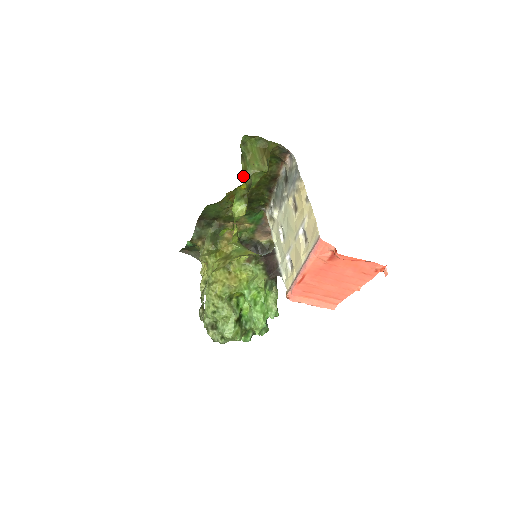
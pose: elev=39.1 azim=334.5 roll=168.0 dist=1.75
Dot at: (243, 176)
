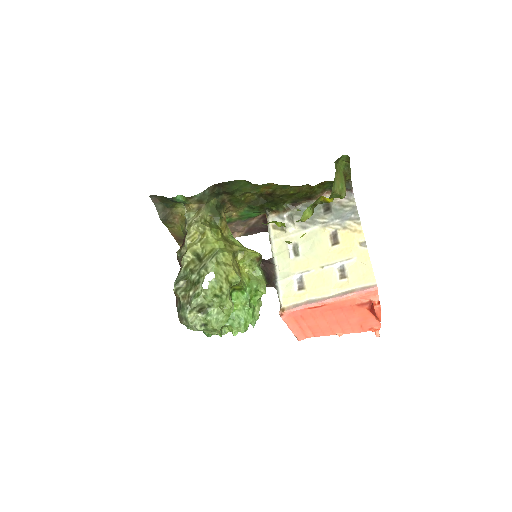
Dot at: occluded
